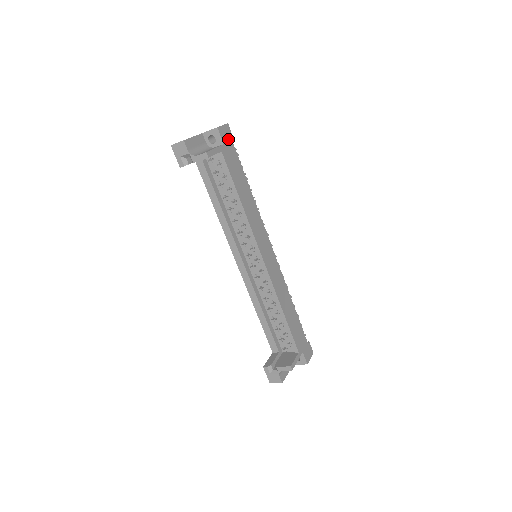
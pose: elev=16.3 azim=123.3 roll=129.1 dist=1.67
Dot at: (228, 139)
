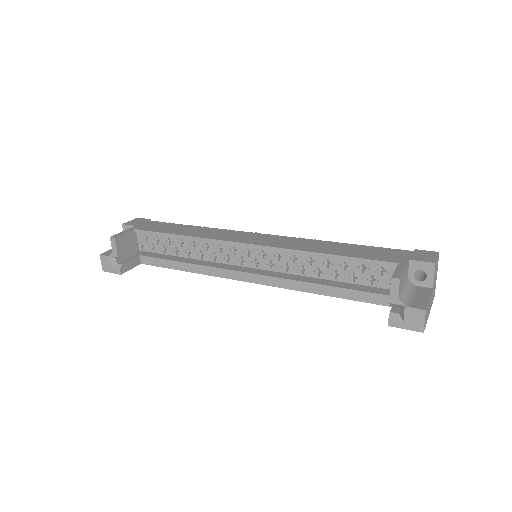
Dot at: (142, 222)
